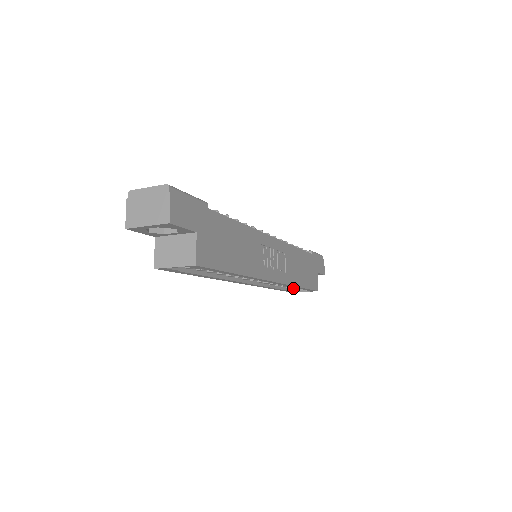
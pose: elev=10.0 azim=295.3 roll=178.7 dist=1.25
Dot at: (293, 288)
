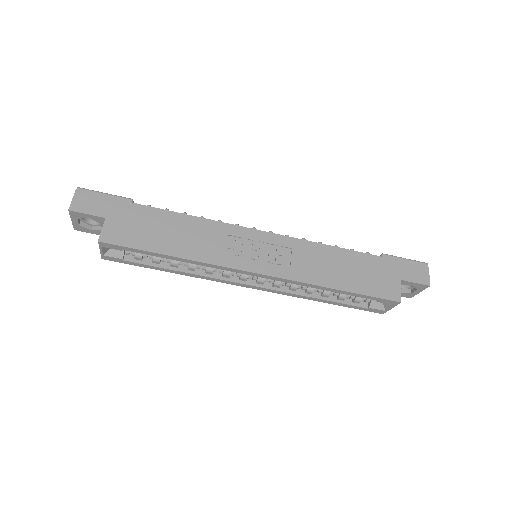
Dot at: (369, 304)
